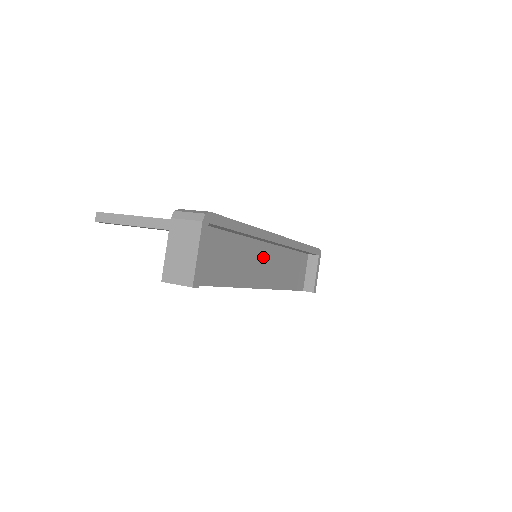
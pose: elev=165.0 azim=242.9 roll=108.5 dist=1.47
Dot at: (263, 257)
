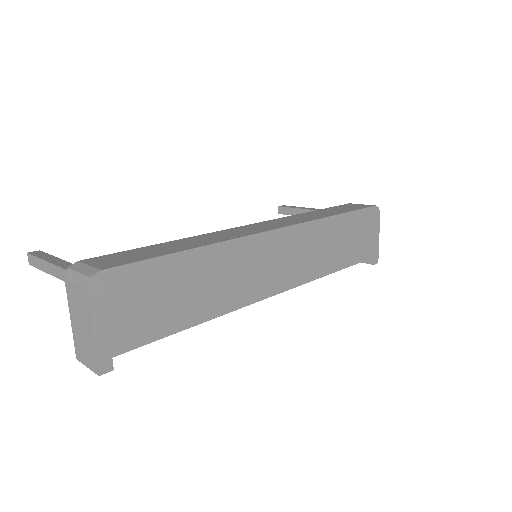
Dot at: (263, 258)
